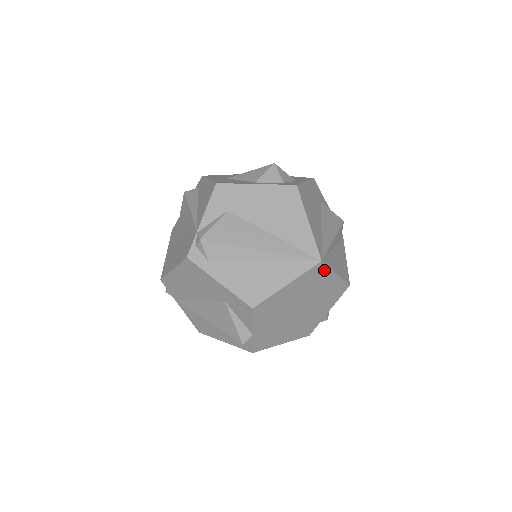
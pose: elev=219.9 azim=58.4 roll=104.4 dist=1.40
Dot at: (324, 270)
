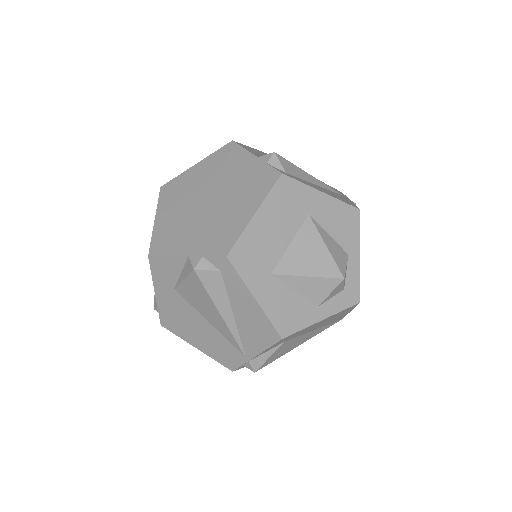
Dot at: occluded
